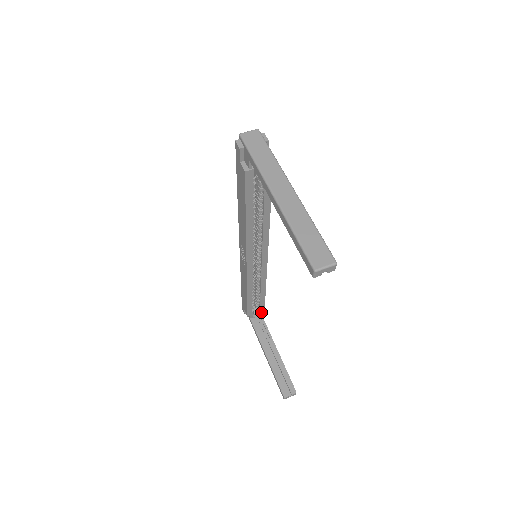
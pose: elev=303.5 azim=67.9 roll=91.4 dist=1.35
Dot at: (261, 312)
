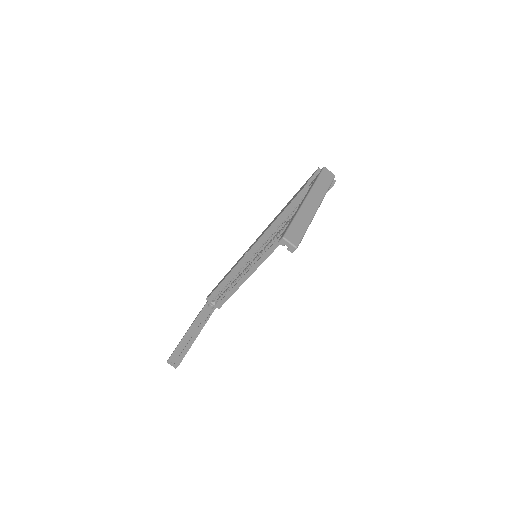
Dot at: occluded
